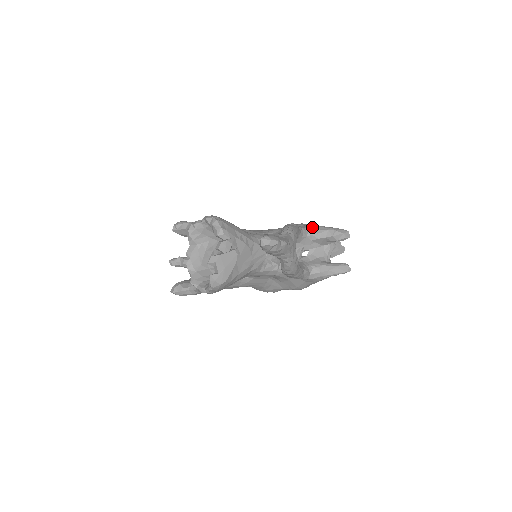
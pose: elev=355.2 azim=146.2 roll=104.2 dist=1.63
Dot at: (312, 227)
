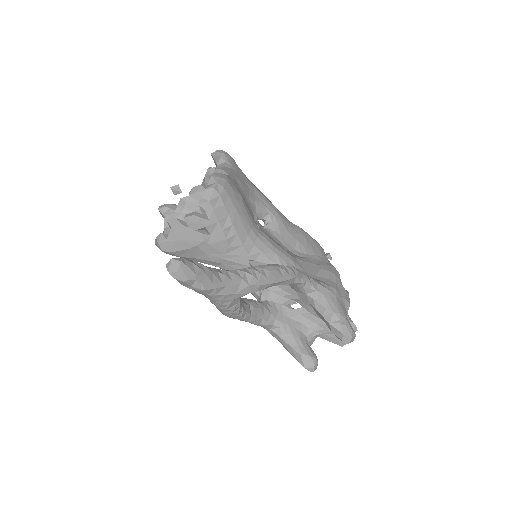
Dot at: (325, 291)
